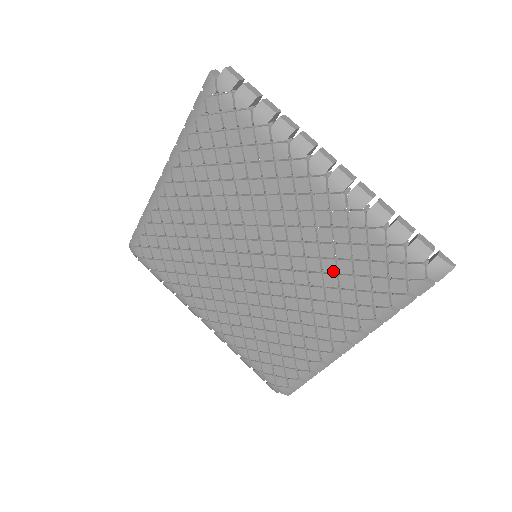
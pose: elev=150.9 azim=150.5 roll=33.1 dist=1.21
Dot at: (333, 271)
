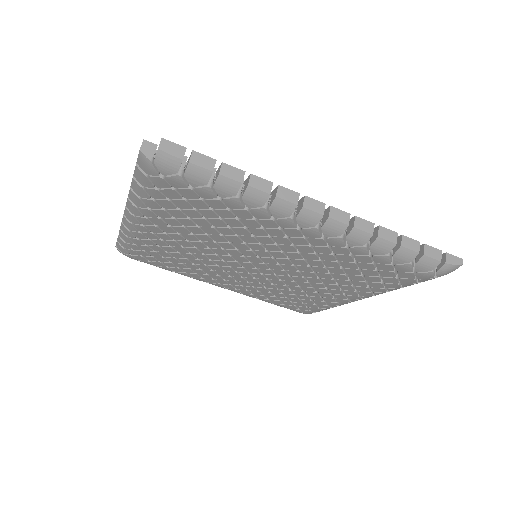
Dot at: (341, 273)
